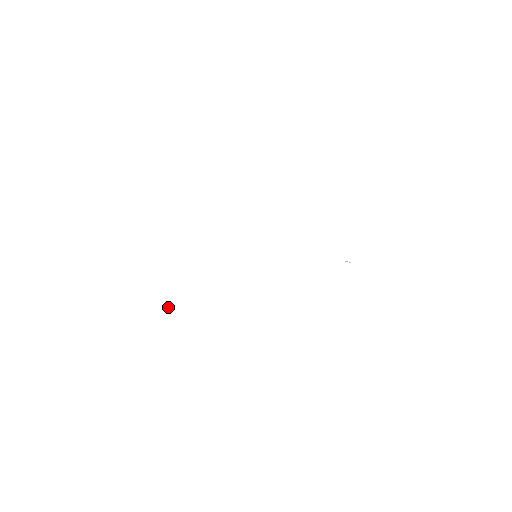
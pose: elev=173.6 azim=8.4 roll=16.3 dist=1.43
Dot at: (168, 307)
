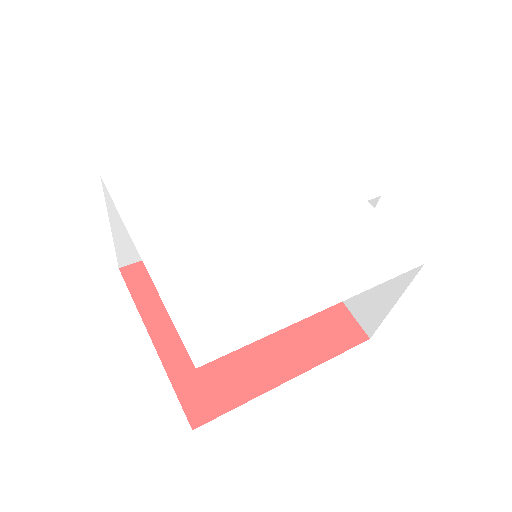
Dot at: (201, 323)
